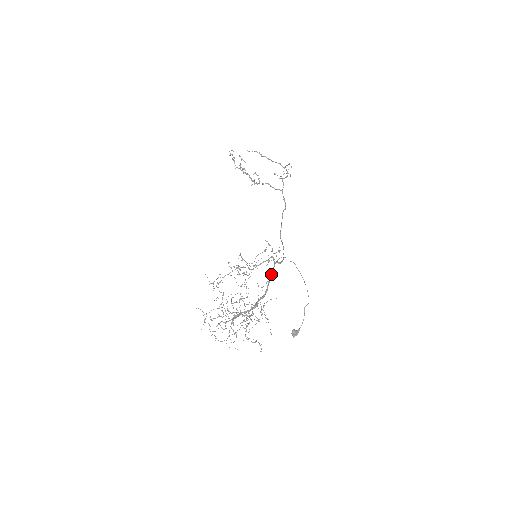
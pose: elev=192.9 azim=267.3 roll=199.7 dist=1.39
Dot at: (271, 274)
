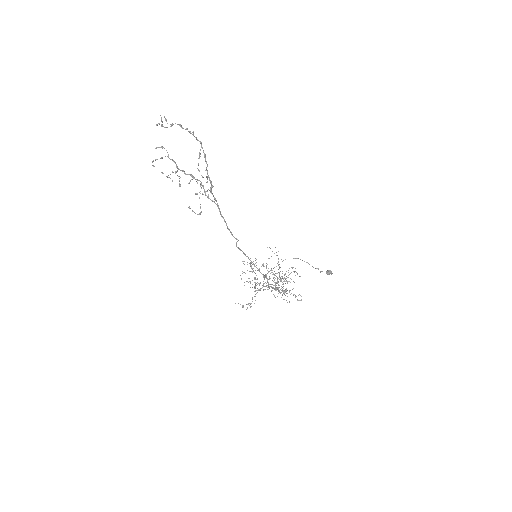
Dot at: (268, 286)
